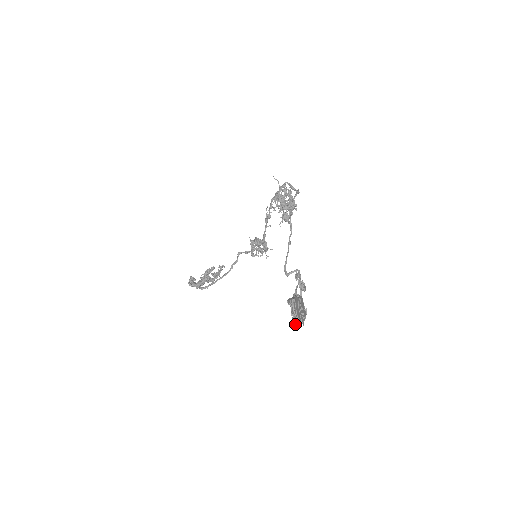
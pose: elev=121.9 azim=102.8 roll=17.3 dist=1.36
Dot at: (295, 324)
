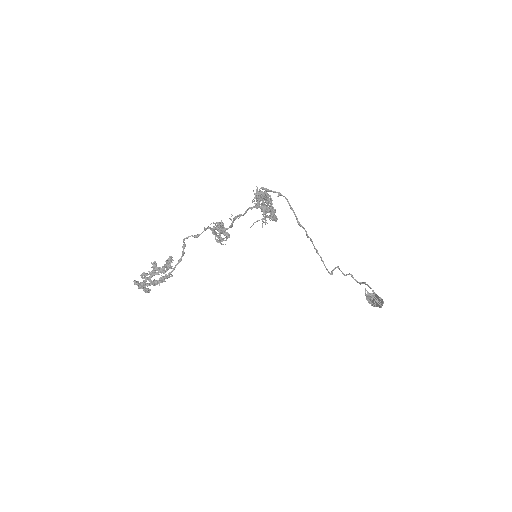
Dot at: (374, 306)
